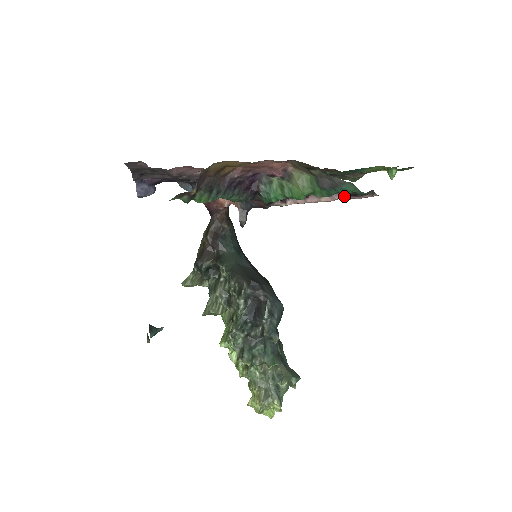
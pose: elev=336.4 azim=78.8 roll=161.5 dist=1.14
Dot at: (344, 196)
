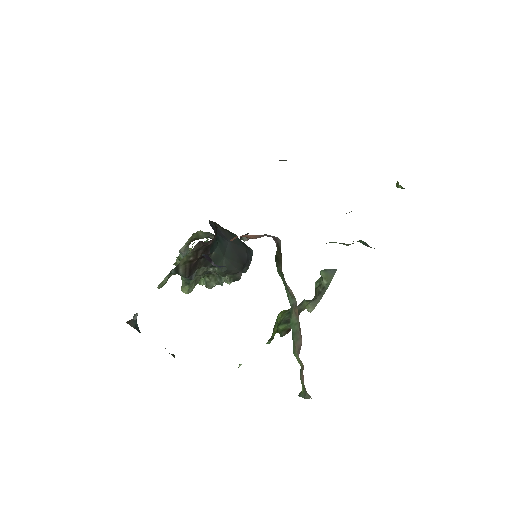
Dot at: occluded
